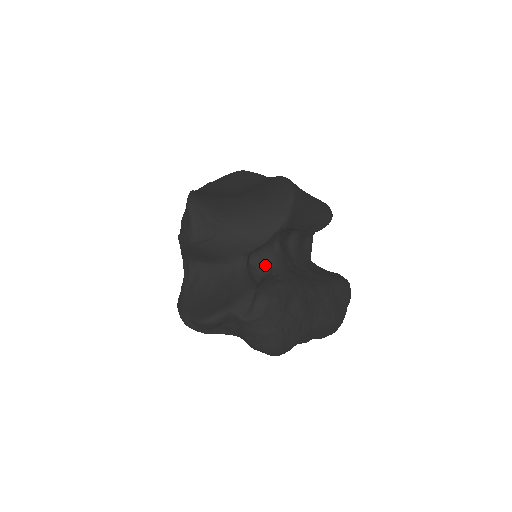
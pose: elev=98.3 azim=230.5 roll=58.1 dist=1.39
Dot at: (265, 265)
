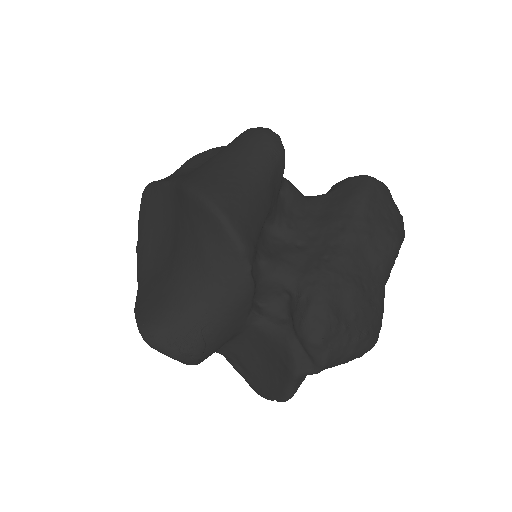
Dot at: (277, 293)
